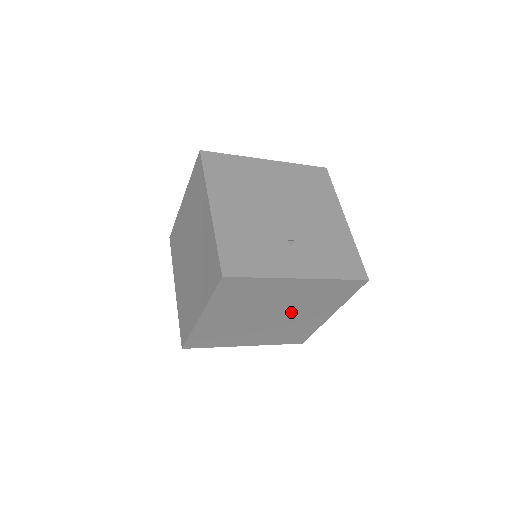
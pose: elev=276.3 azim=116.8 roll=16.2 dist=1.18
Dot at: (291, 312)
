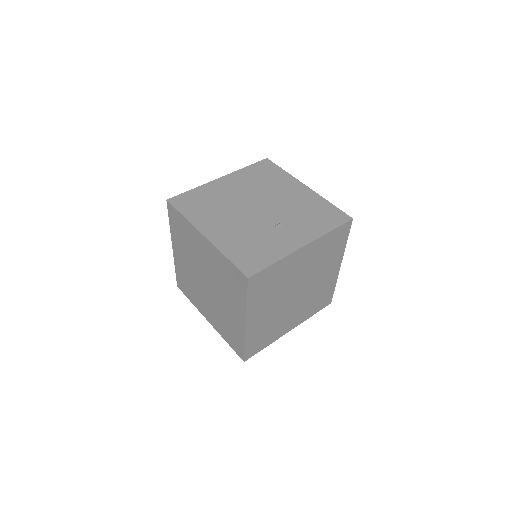
Dot at: (310, 280)
